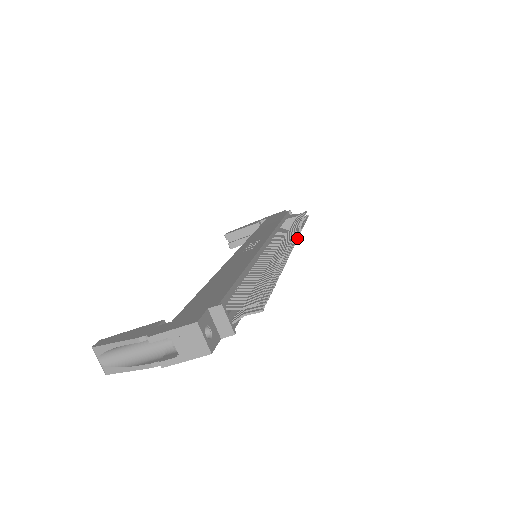
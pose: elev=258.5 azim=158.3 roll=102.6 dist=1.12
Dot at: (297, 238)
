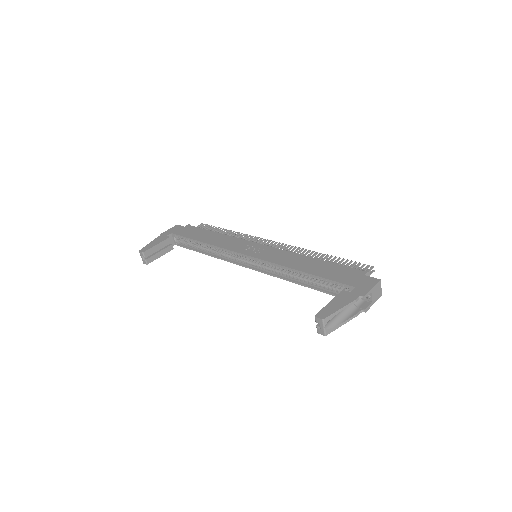
Dot at: occluded
